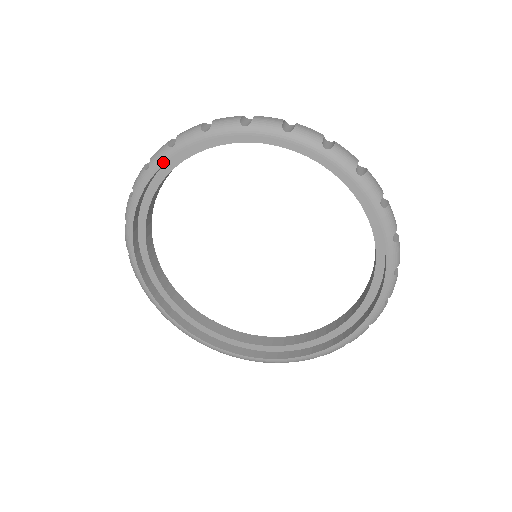
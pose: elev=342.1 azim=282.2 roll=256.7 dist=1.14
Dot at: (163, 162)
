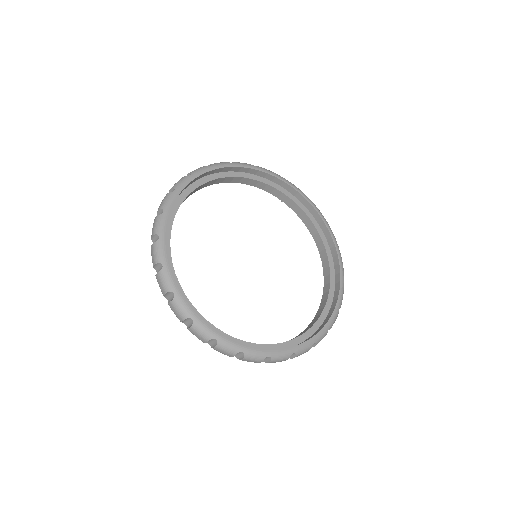
Dot at: (203, 172)
